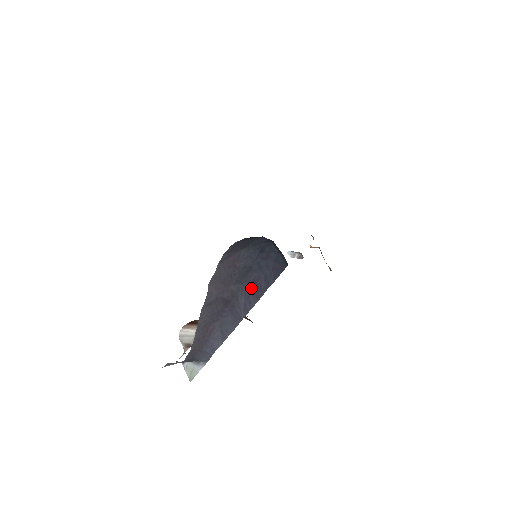
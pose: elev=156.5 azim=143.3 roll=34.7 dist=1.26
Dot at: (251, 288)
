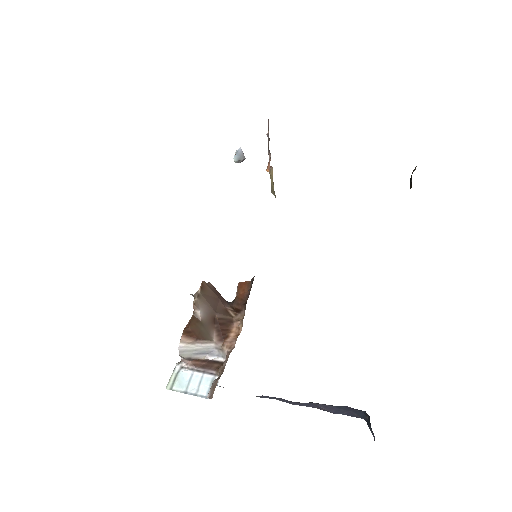
Dot at: (319, 406)
